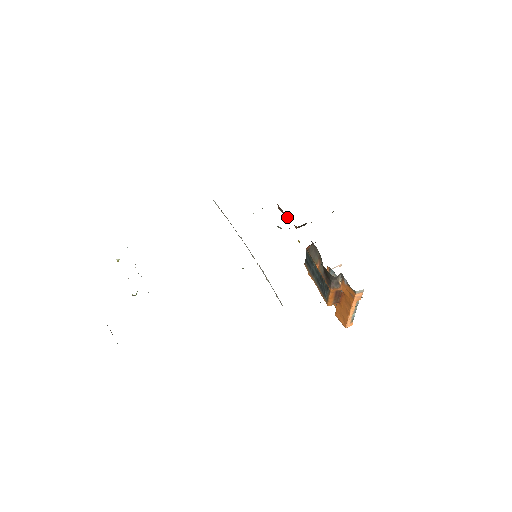
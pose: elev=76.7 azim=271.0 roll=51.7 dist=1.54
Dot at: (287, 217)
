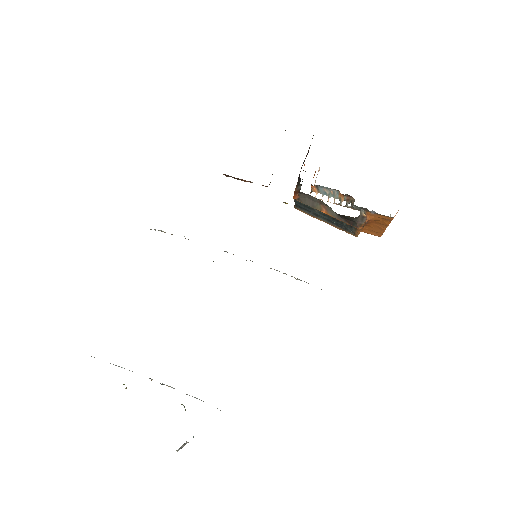
Dot at: (246, 181)
